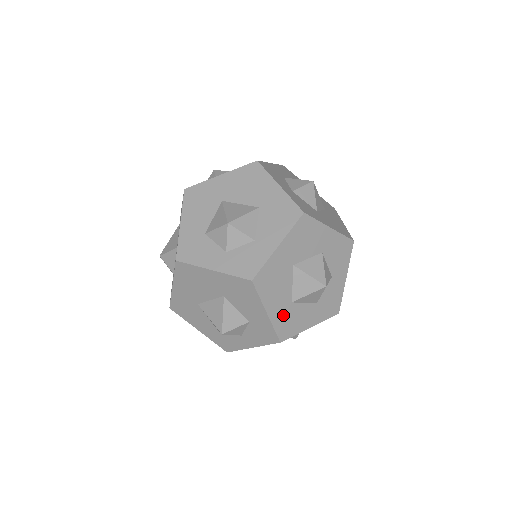
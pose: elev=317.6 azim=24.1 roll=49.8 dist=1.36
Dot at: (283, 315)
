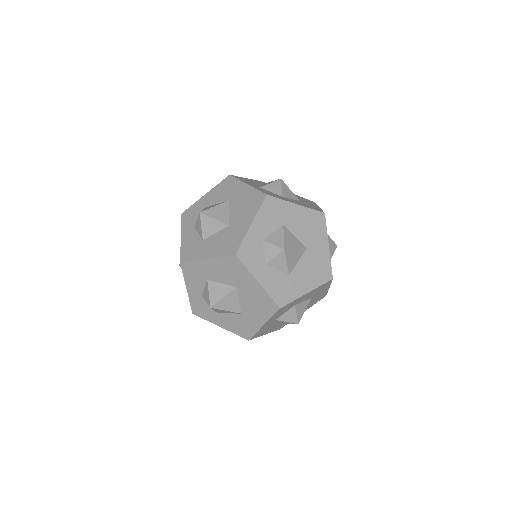
Dot at: occluded
